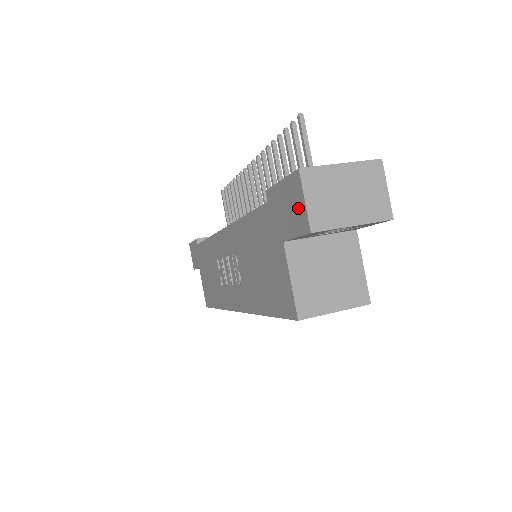
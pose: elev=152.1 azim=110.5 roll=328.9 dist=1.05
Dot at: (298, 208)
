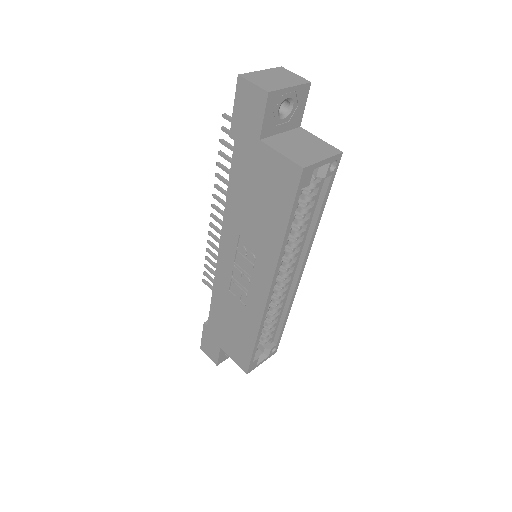
Dot at: (253, 96)
